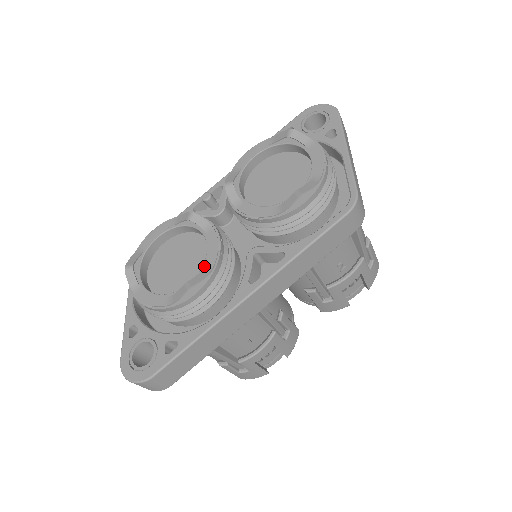
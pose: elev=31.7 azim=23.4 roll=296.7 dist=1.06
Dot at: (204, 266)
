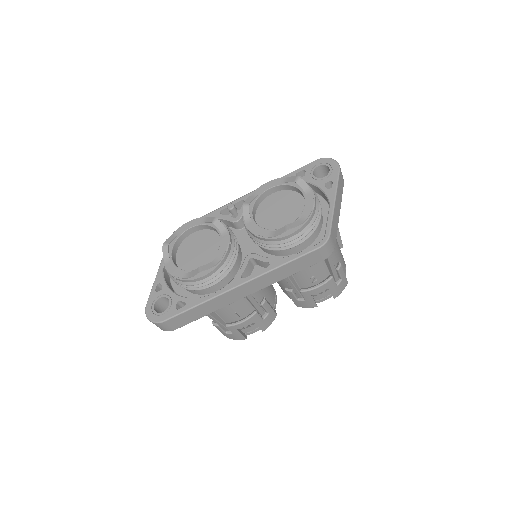
Dot at: (214, 259)
